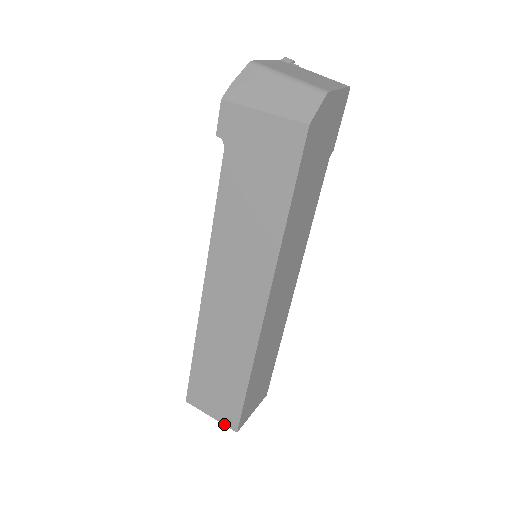
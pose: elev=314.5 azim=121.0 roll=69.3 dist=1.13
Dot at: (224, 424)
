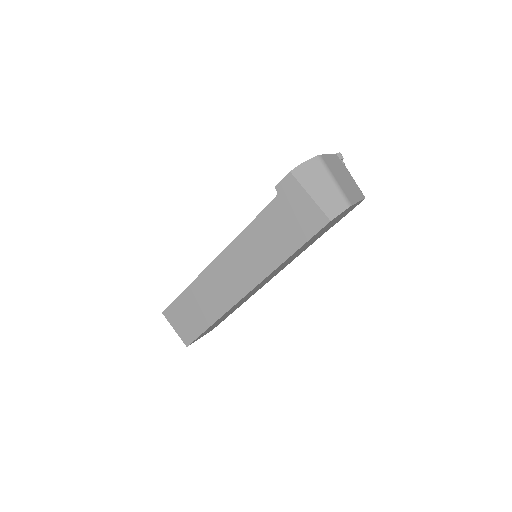
Dot at: (181, 338)
